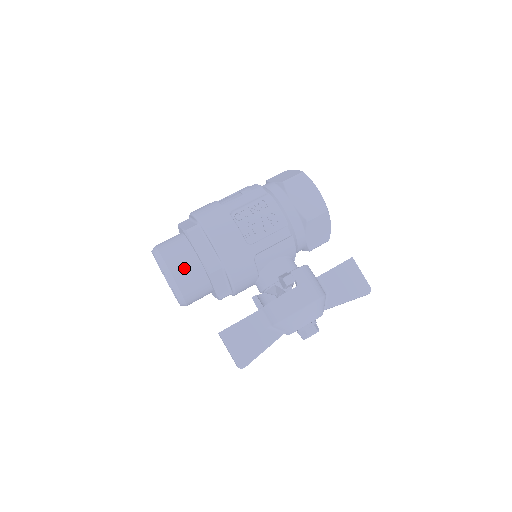
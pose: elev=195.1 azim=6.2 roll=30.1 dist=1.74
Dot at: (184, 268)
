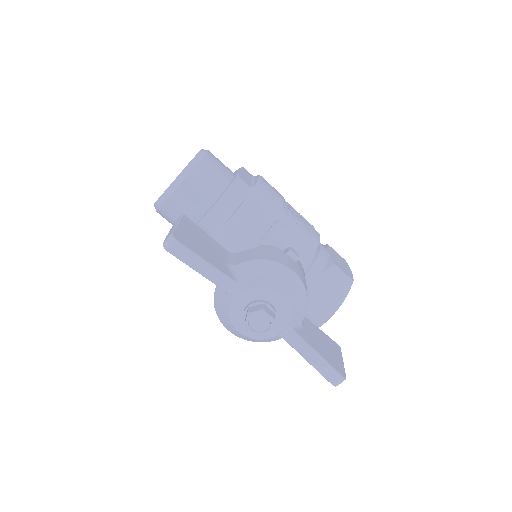
Dot at: (219, 164)
